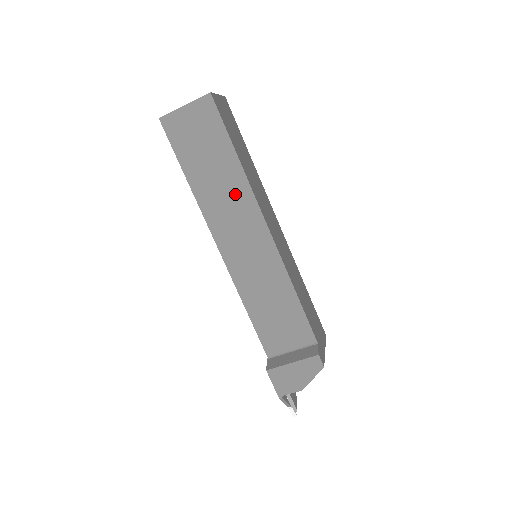
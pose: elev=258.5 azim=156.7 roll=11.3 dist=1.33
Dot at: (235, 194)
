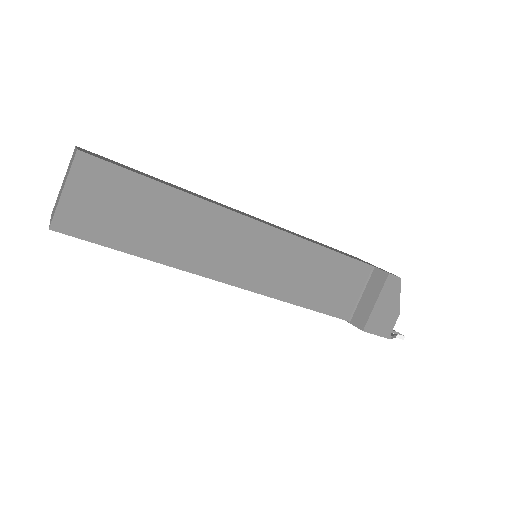
Dot at: (198, 222)
